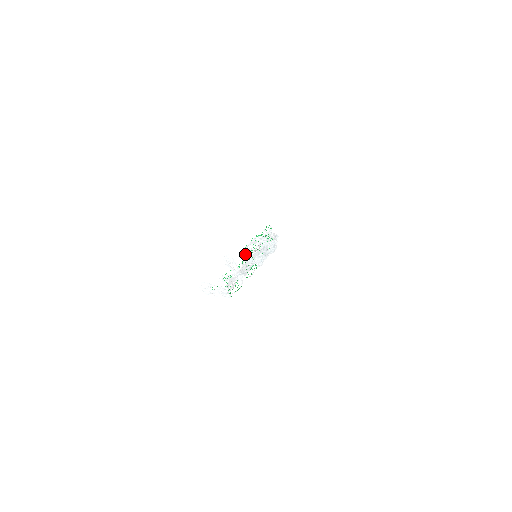
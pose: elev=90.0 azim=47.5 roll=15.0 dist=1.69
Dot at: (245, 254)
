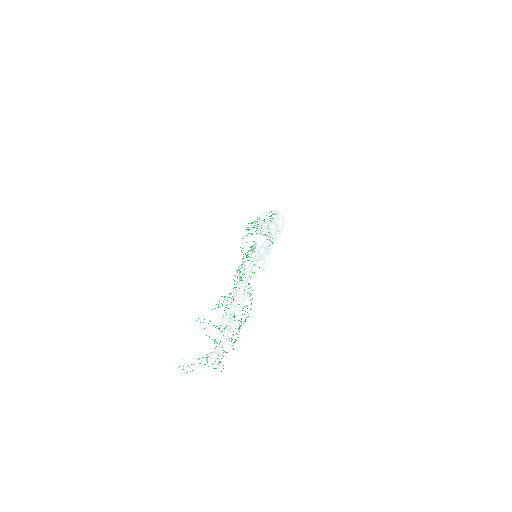
Dot at: (243, 251)
